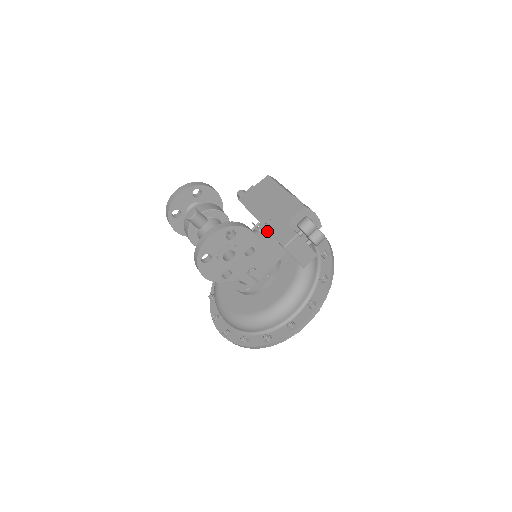
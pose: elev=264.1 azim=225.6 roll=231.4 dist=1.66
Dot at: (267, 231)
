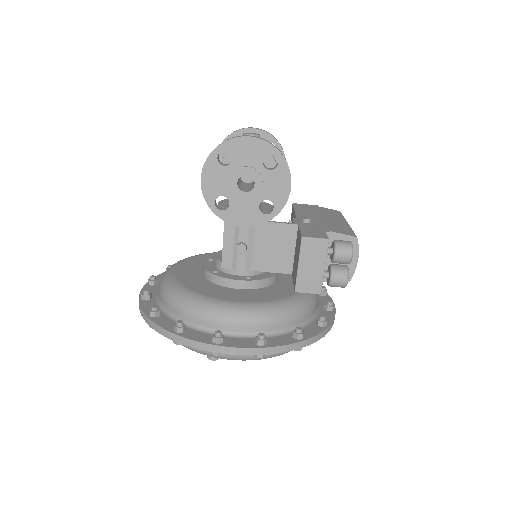
Dot at: (298, 223)
